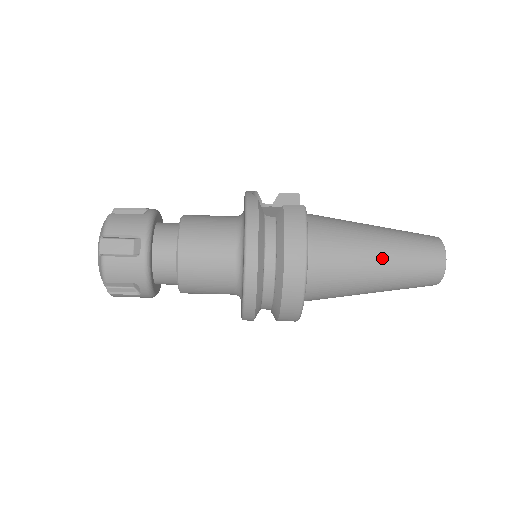
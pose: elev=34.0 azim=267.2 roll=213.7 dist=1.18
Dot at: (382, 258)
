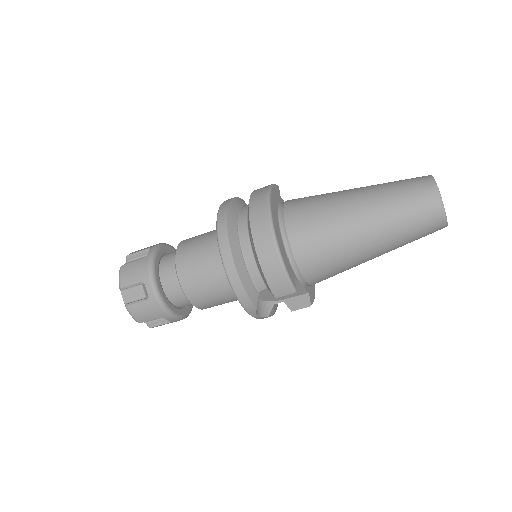
Dot at: (357, 194)
